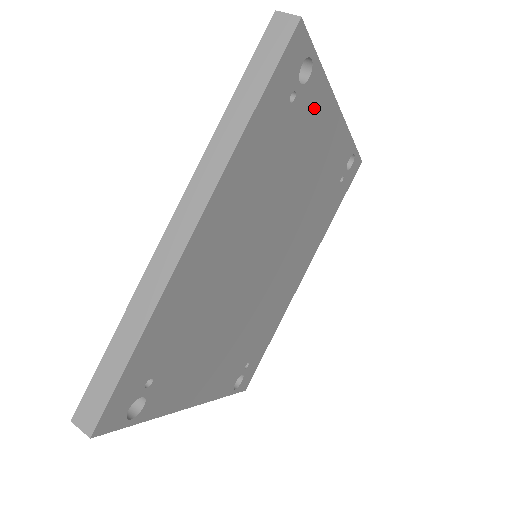
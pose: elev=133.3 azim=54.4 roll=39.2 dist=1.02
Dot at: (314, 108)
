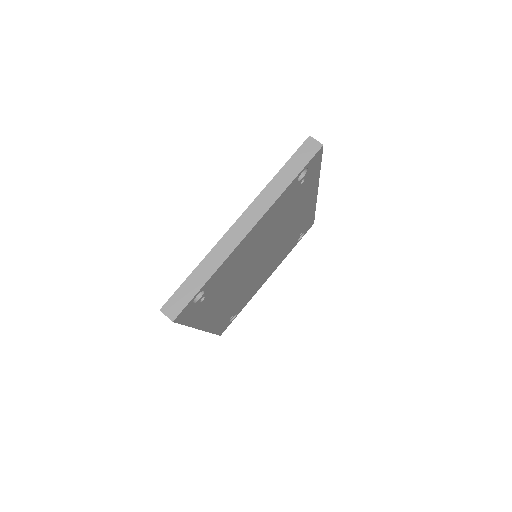
Dot at: (223, 271)
